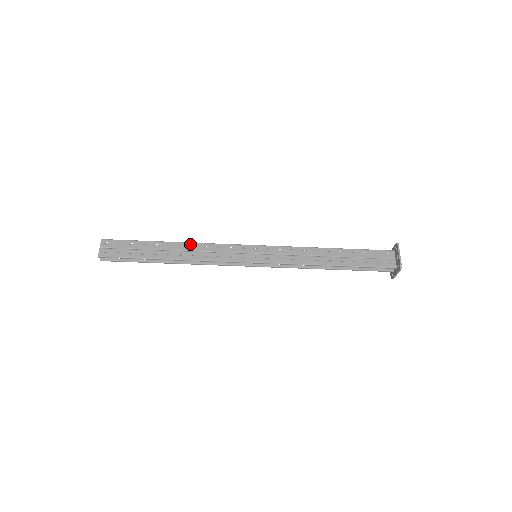
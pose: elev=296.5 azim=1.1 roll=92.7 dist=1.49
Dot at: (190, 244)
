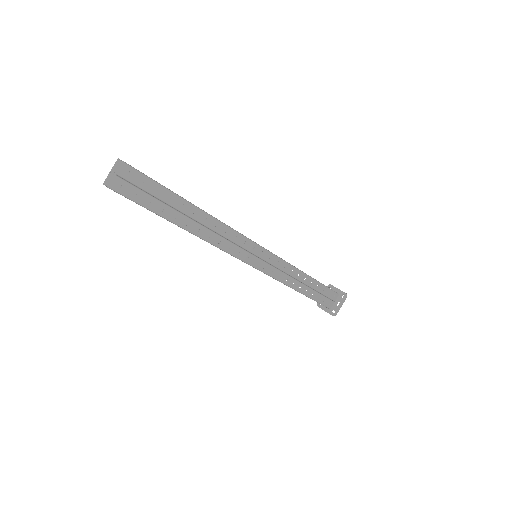
Dot at: (214, 220)
